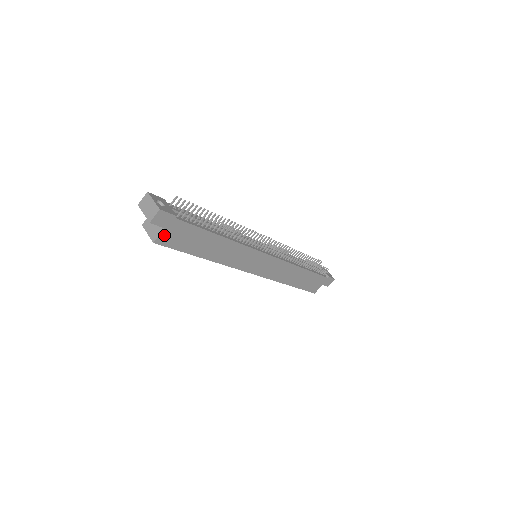
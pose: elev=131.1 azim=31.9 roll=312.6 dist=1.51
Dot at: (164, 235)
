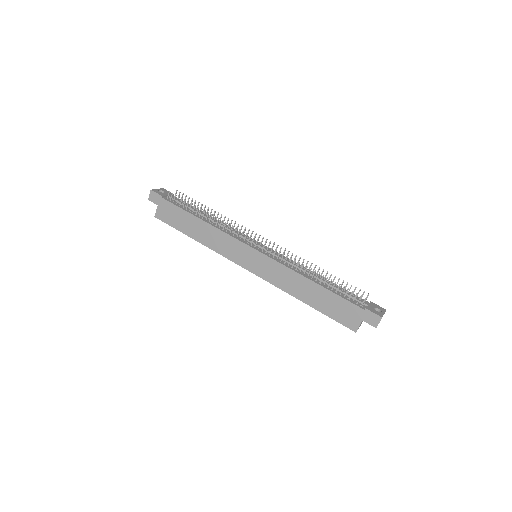
Dot at: (159, 211)
